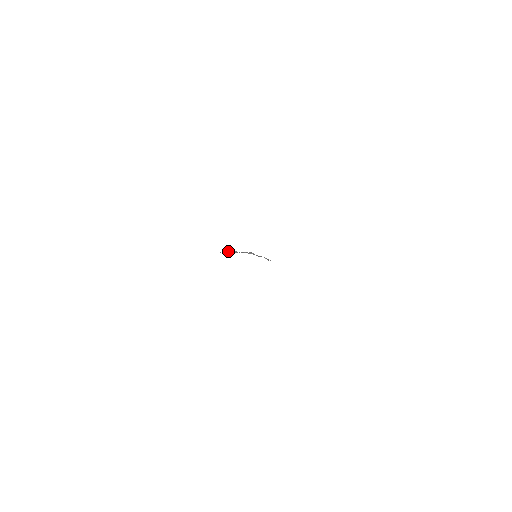
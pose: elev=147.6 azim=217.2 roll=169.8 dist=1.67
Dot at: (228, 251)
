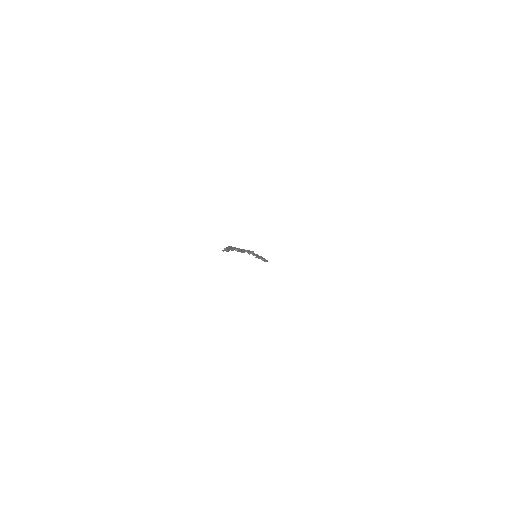
Dot at: (230, 249)
